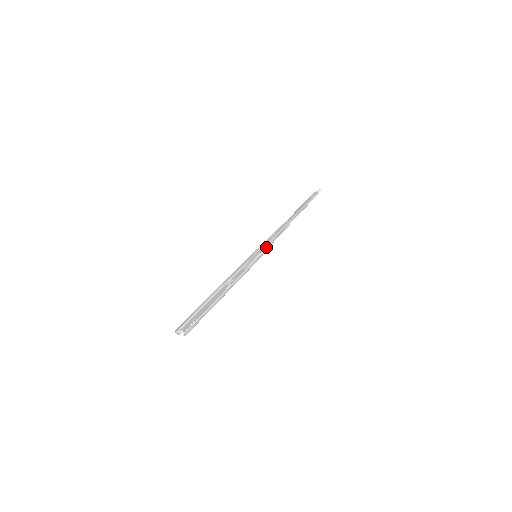
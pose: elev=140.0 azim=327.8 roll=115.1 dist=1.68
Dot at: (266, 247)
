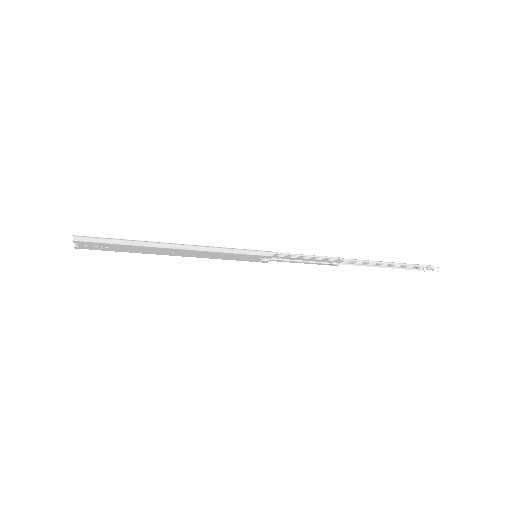
Dot at: (277, 252)
